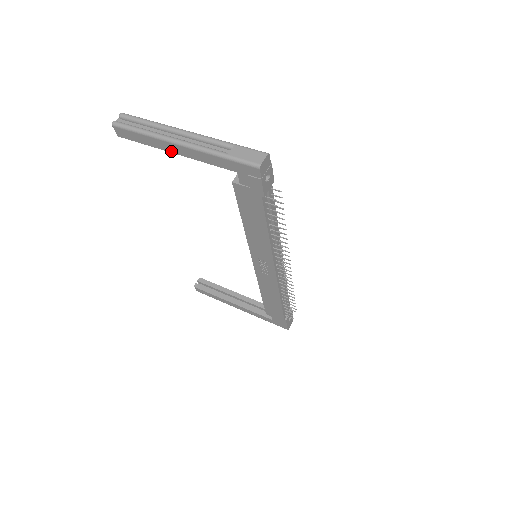
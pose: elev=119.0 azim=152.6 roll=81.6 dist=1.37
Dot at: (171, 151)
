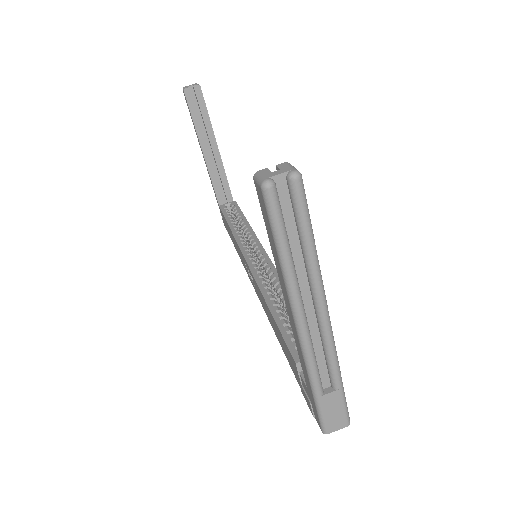
Dot at: (284, 296)
